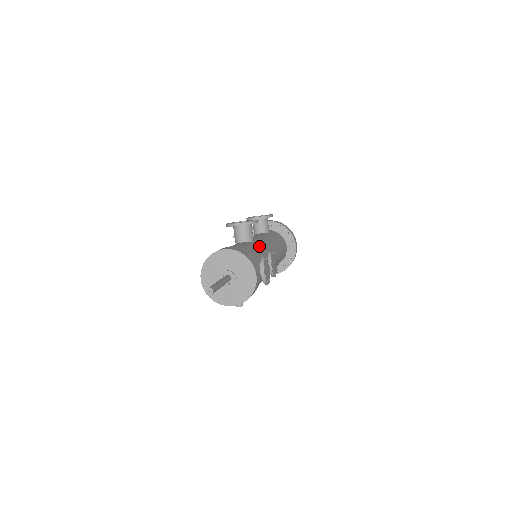
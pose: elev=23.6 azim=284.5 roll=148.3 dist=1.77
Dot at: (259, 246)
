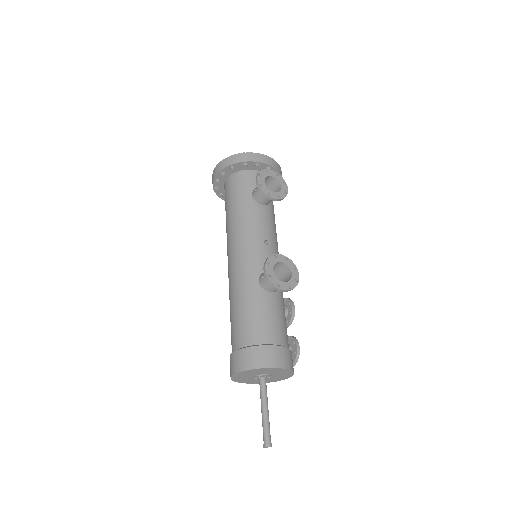
Dot at: (282, 293)
